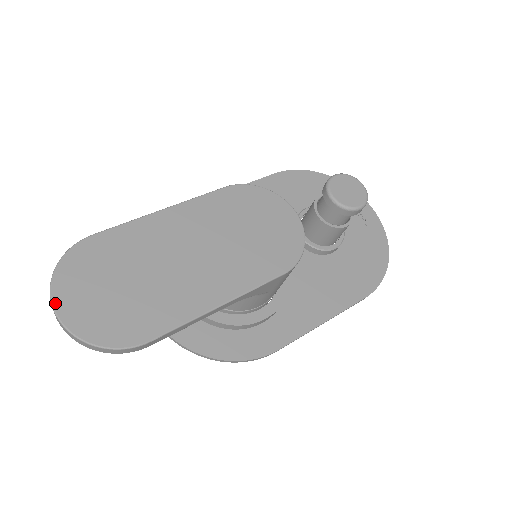
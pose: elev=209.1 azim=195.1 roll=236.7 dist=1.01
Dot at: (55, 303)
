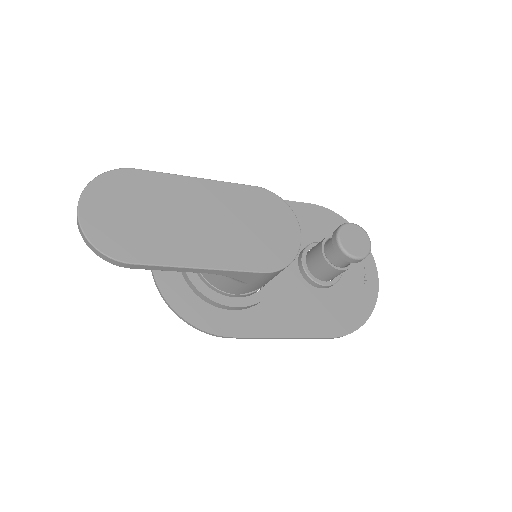
Dot at: (82, 201)
